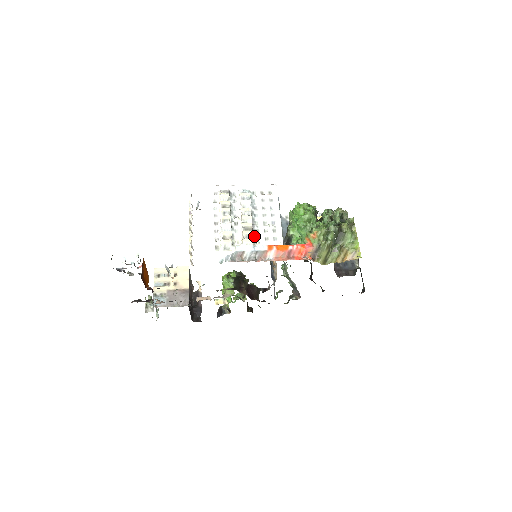
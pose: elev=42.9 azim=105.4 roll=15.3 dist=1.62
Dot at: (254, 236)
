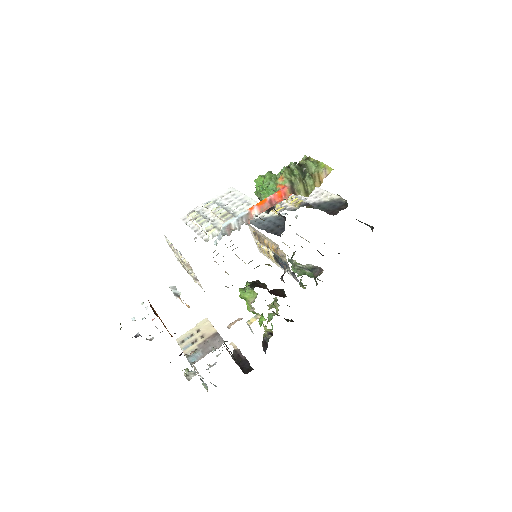
Dot at: (234, 216)
